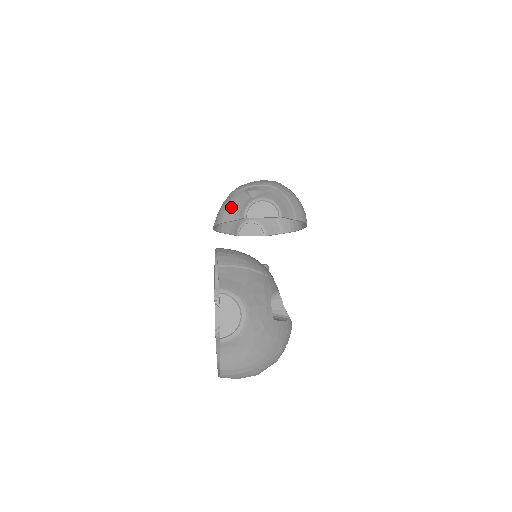
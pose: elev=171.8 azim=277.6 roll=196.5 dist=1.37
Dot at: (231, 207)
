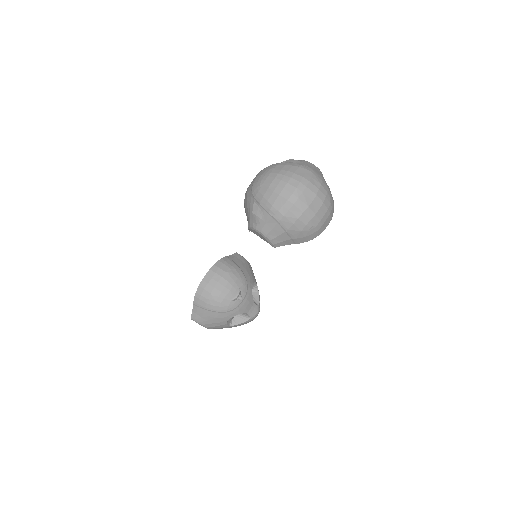
Dot at: (246, 207)
